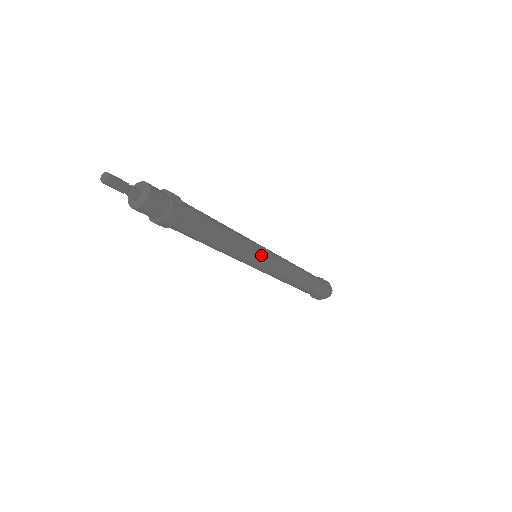
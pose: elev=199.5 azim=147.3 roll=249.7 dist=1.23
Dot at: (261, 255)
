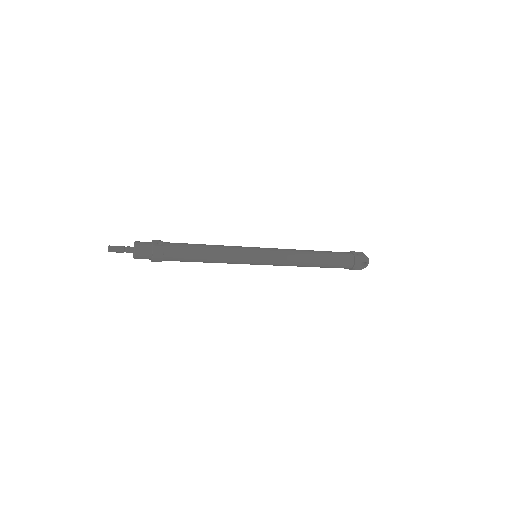
Dot at: (253, 253)
